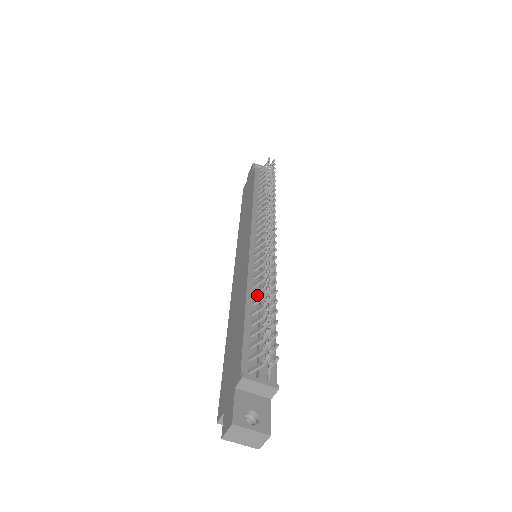
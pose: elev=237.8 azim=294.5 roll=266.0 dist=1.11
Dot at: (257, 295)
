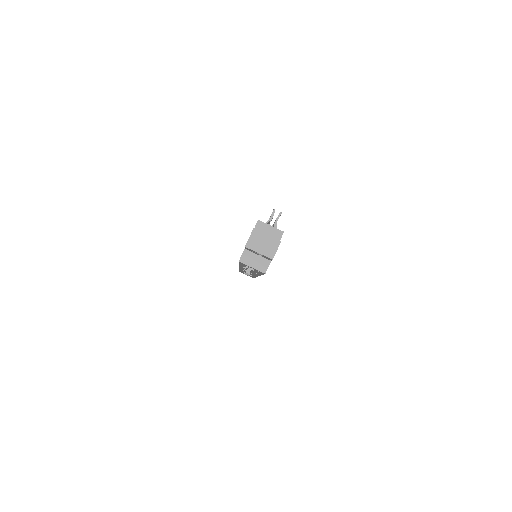
Dot at: occluded
